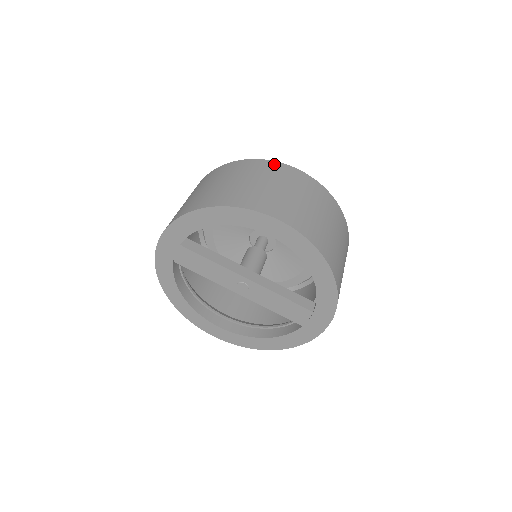
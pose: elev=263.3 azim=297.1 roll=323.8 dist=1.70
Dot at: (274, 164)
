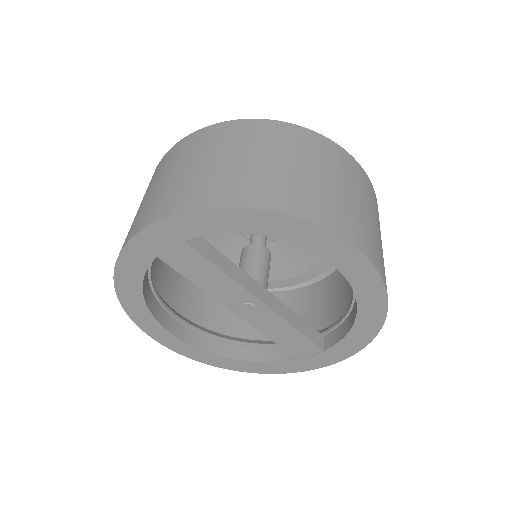
Dot at: (335, 147)
